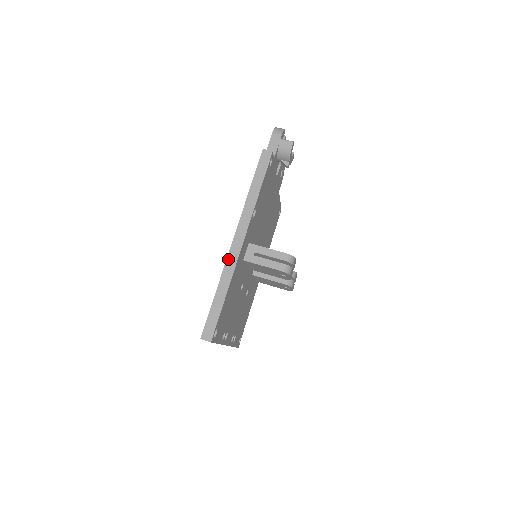
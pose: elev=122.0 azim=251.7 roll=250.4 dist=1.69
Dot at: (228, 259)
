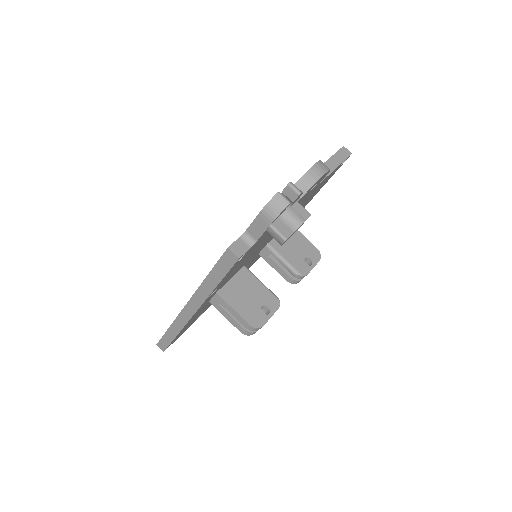
Dot at: (179, 316)
